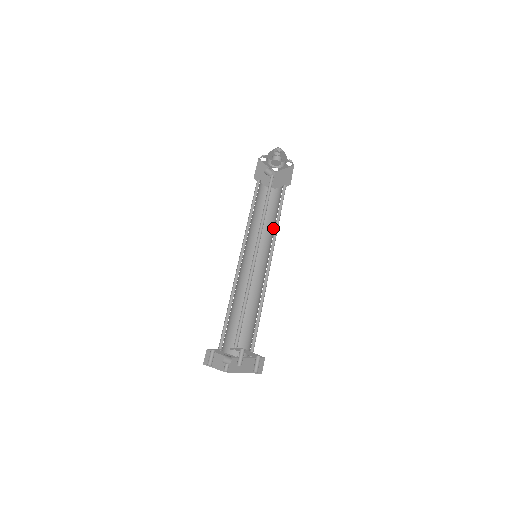
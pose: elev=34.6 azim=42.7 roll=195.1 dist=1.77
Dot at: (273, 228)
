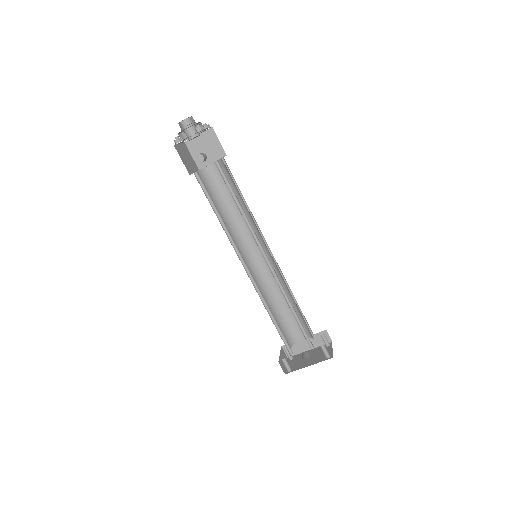
Dot at: occluded
